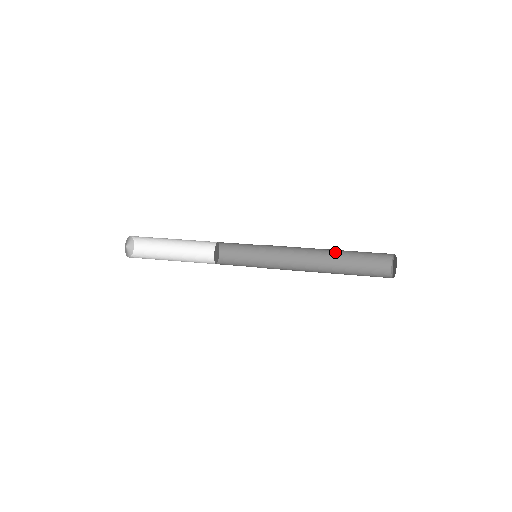
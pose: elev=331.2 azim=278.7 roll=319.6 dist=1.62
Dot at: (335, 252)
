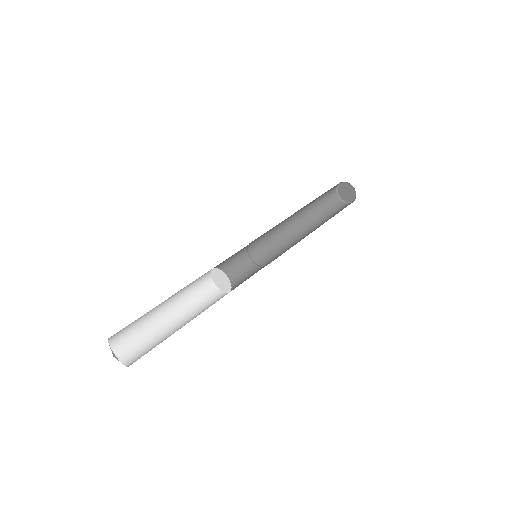
Dot at: (302, 213)
